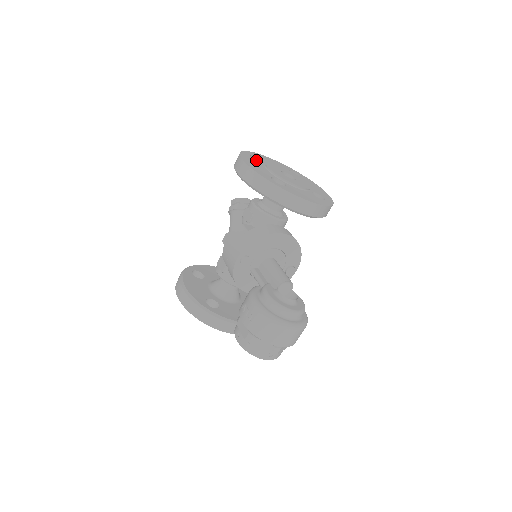
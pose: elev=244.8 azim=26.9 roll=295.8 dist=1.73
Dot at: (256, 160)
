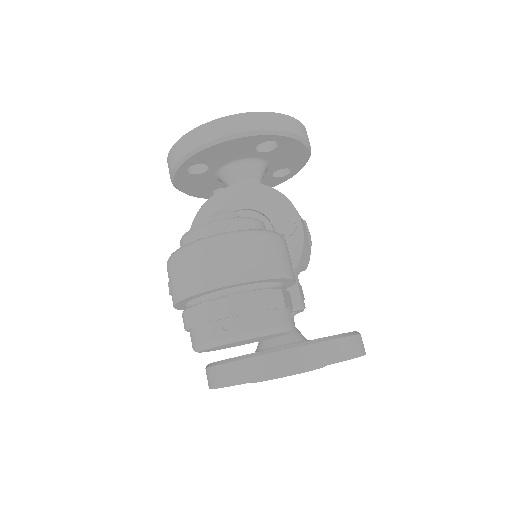
Dot at: occluded
